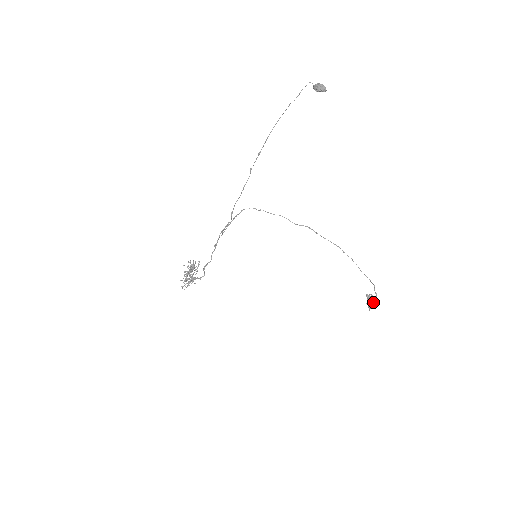
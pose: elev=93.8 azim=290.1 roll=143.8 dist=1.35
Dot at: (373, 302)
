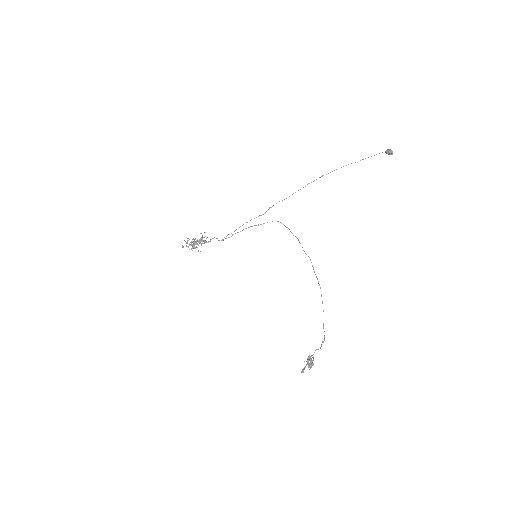
Dot at: occluded
